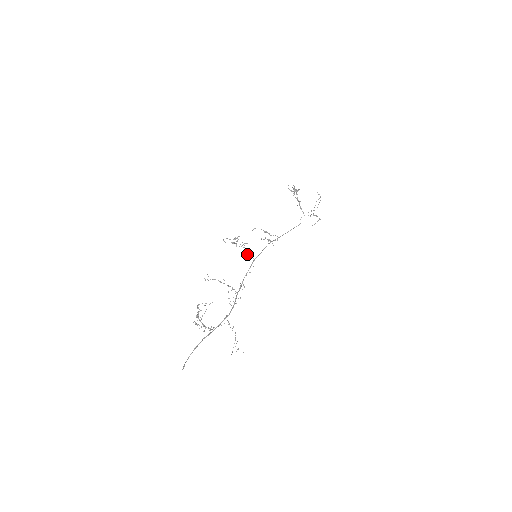
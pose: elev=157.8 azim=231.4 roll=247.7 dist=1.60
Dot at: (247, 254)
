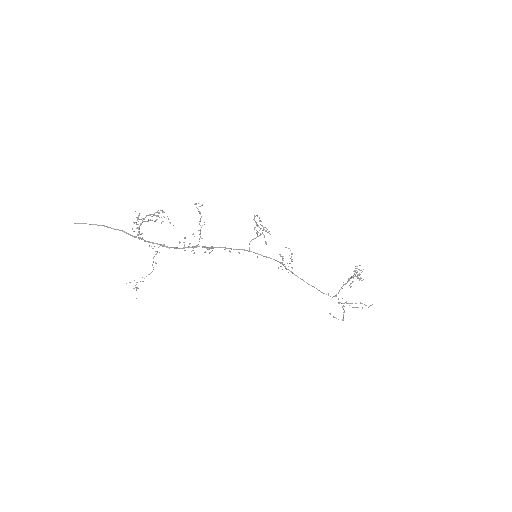
Dot at: occluded
